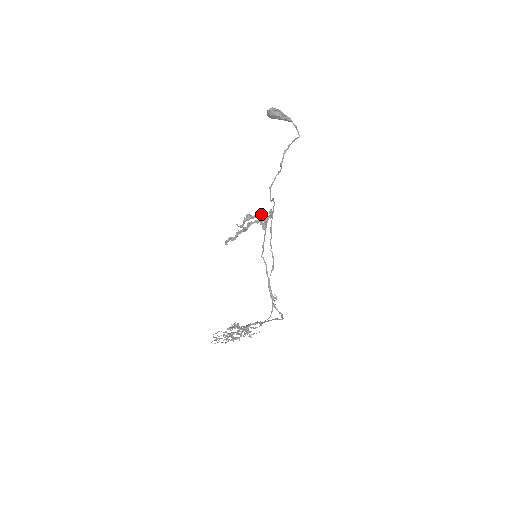
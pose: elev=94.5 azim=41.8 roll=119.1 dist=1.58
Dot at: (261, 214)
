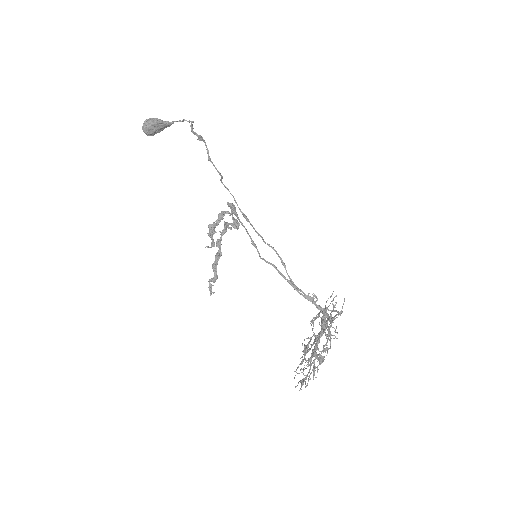
Dot at: (222, 213)
